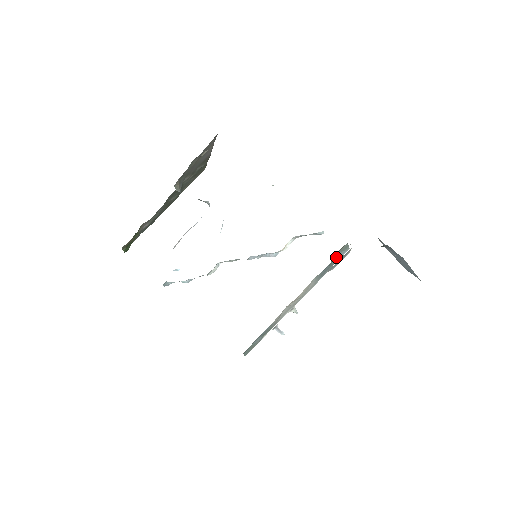
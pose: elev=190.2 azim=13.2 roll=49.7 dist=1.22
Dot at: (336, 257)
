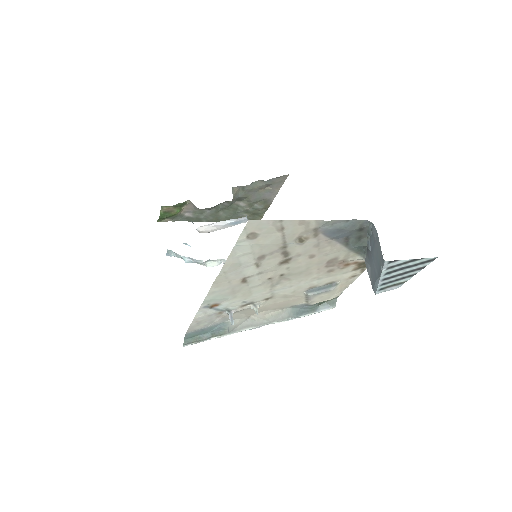
Dot at: (320, 306)
